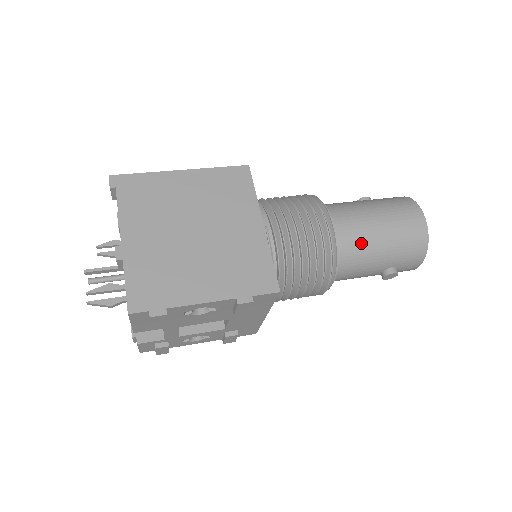
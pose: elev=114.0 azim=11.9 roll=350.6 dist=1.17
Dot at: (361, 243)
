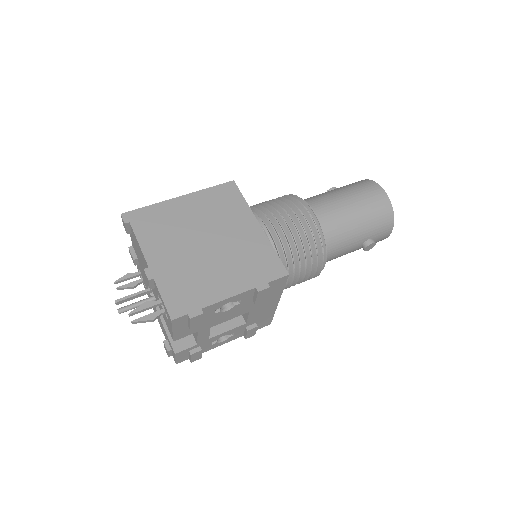
Dot at: (340, 224)
